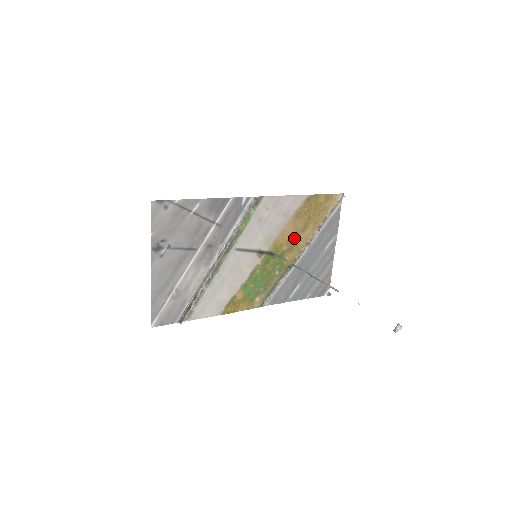
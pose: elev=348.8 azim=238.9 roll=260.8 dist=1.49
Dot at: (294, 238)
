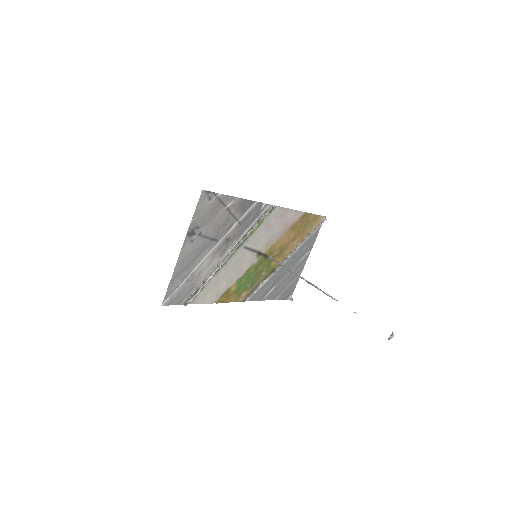
Dot at: (284, 246)
